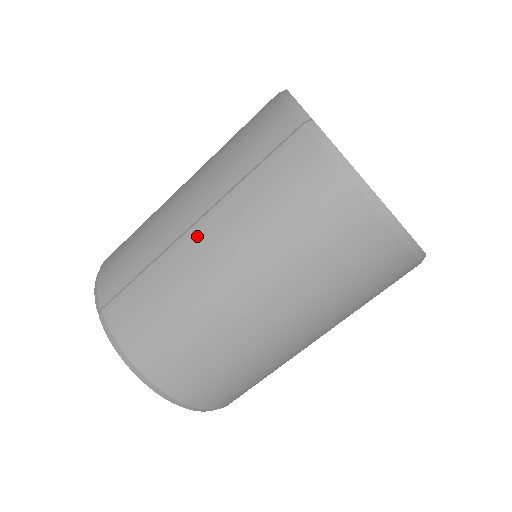
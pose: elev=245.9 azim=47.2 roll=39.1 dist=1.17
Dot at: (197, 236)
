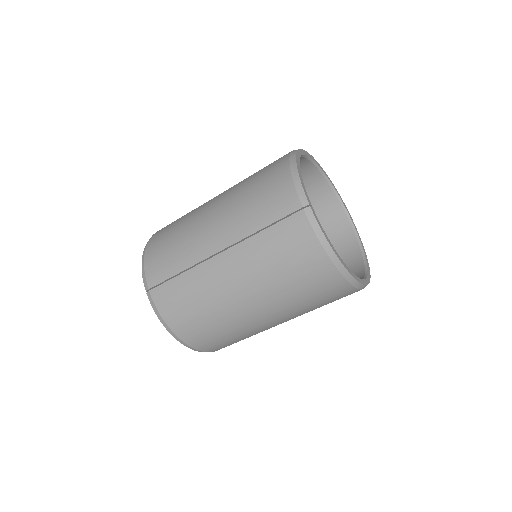
Dot at: (222, 261)
